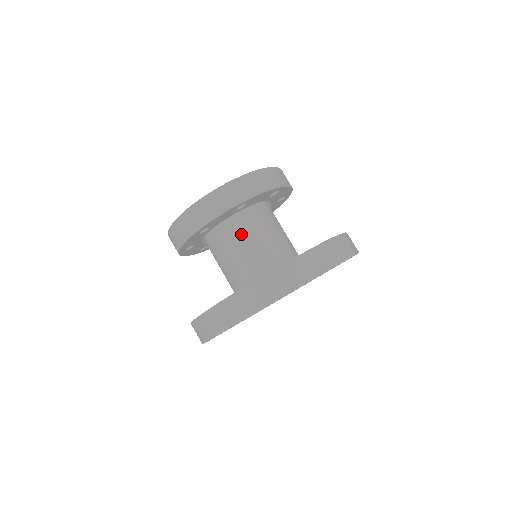
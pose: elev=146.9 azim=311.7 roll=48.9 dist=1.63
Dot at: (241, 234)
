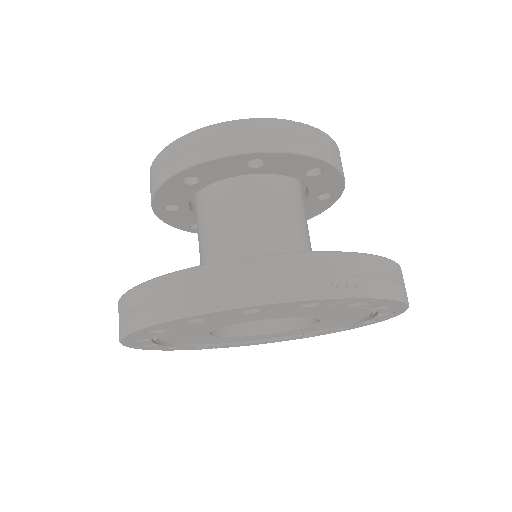
Dot at: (242, 207)
